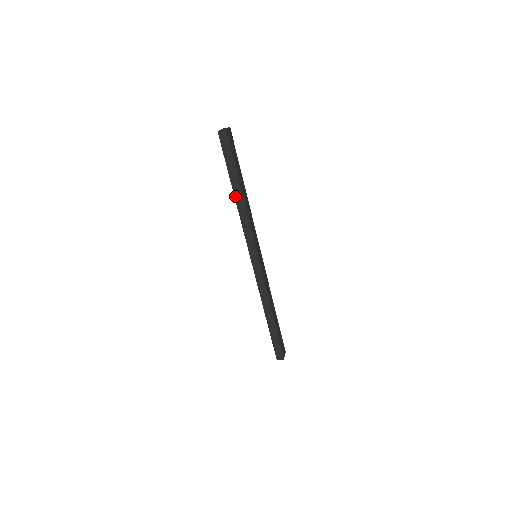
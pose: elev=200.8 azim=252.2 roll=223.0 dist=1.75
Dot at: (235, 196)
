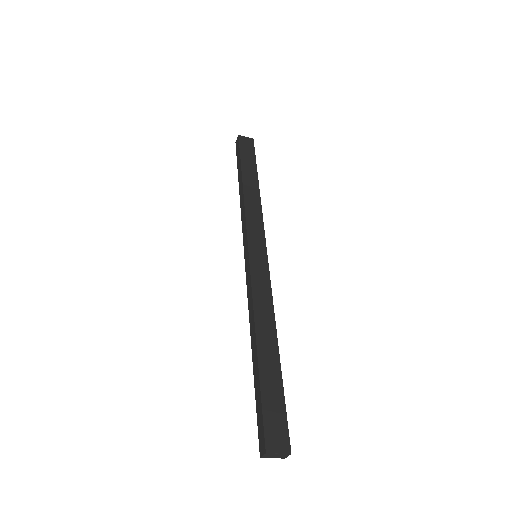
Dot at: (240, 190)
